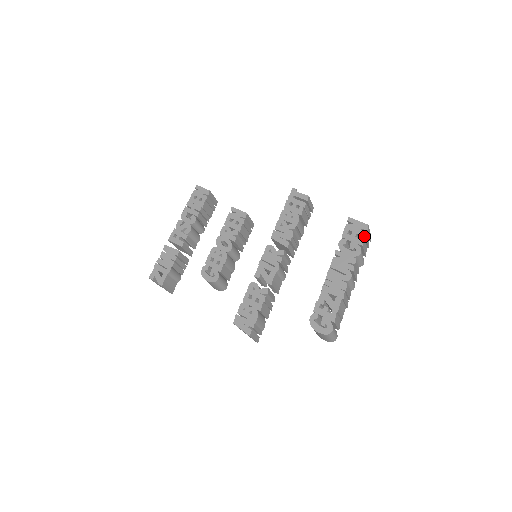
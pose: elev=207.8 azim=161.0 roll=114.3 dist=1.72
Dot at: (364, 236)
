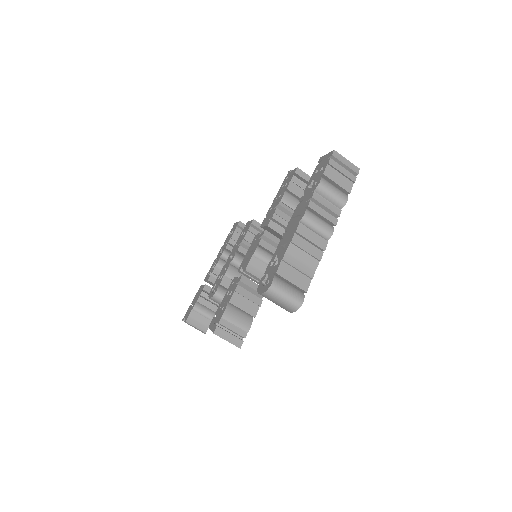
Dot at: (327, 164)
